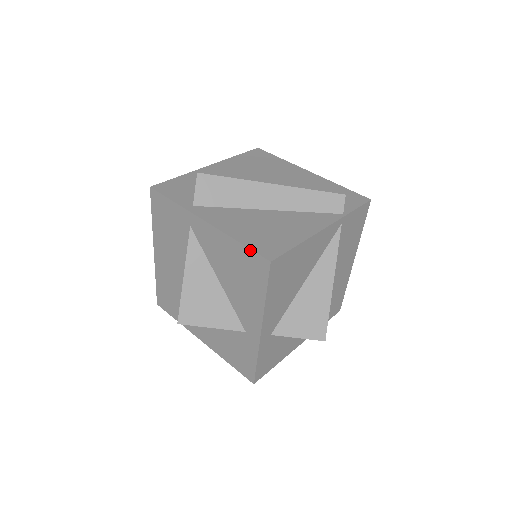
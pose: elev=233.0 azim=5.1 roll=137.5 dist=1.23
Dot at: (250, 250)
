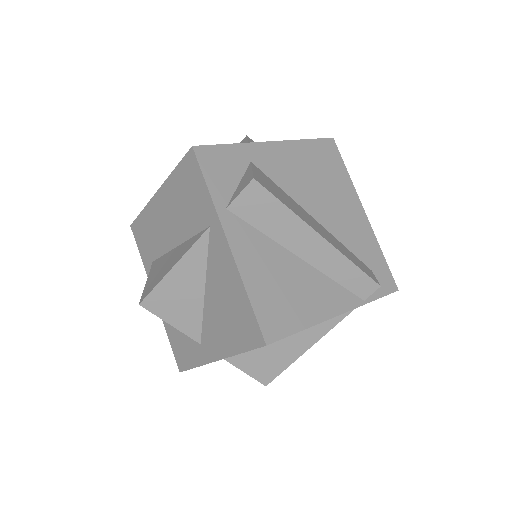
Dot at: (254, 315)
